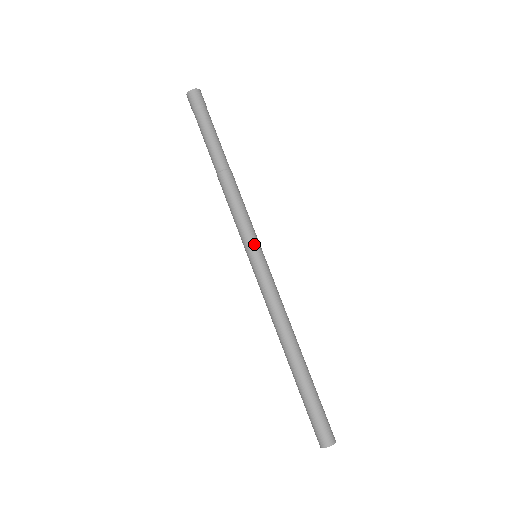
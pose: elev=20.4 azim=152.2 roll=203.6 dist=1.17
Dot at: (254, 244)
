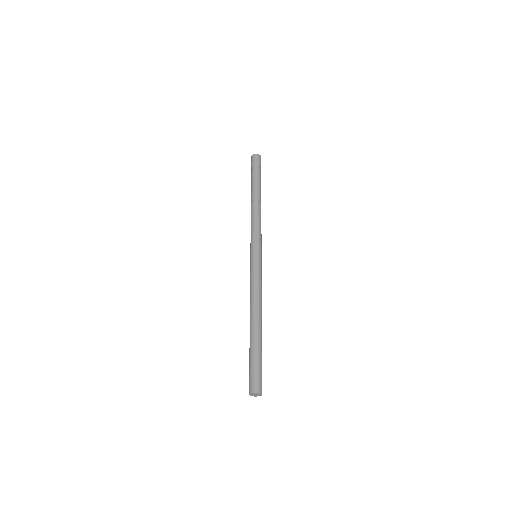
Dot at: (261, 248)
